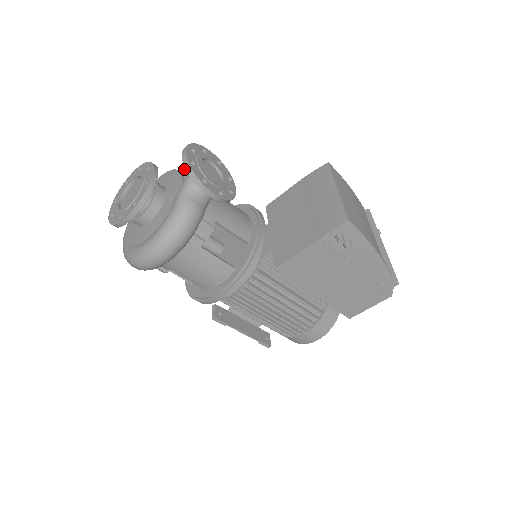
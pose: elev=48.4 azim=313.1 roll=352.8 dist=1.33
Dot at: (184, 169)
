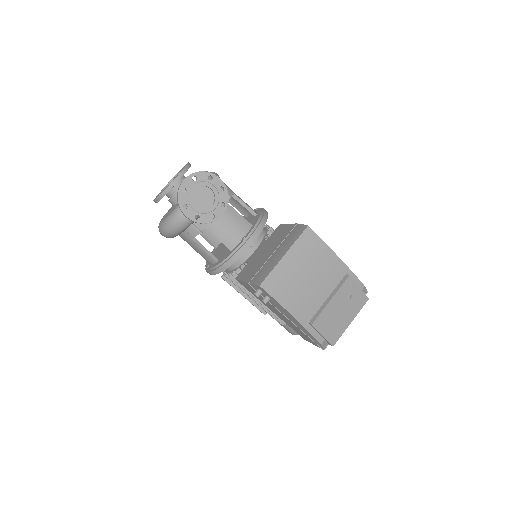
Dot at: (208, 179)
